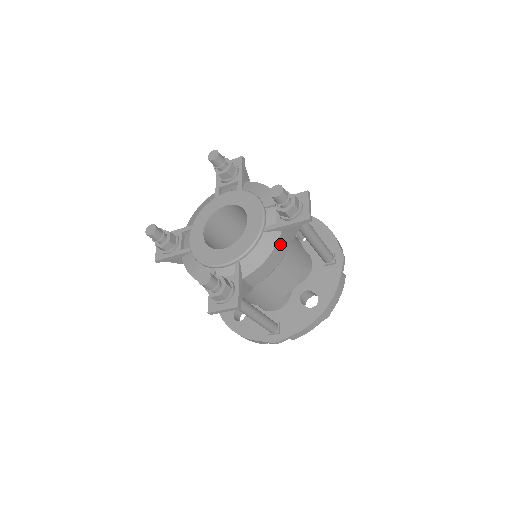
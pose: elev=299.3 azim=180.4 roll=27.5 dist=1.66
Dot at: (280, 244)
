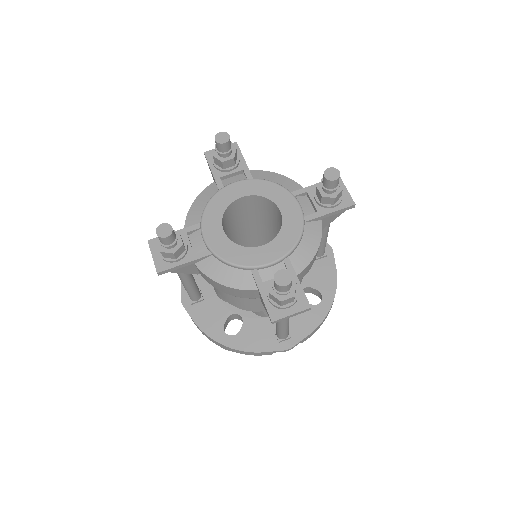
Dot at: occluded
